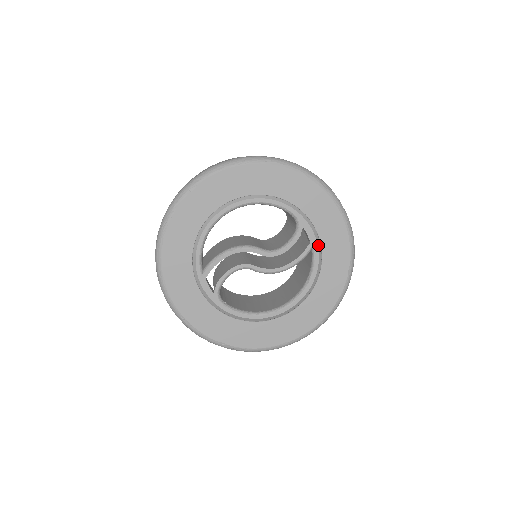
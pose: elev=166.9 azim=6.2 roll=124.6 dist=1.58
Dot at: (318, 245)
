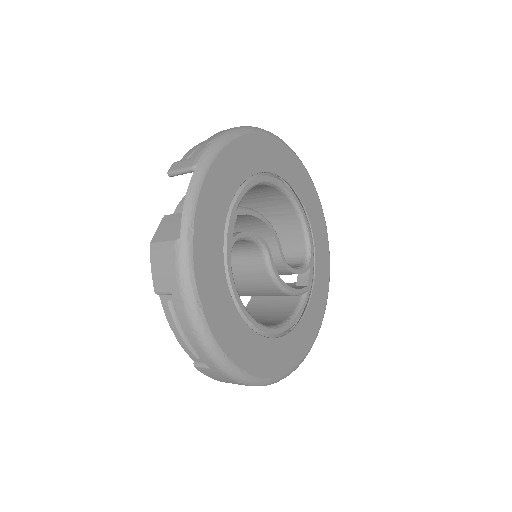
Dot at: (309, 295)
